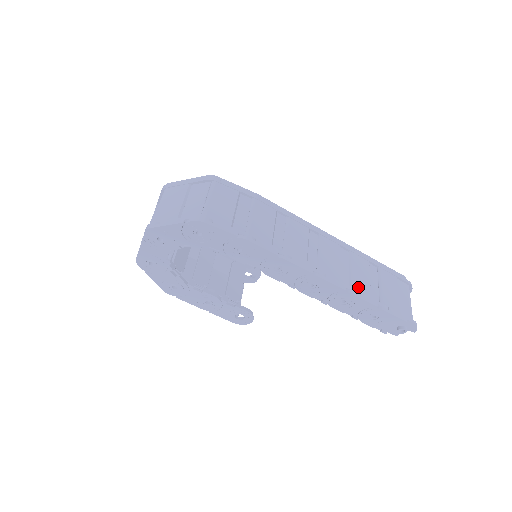
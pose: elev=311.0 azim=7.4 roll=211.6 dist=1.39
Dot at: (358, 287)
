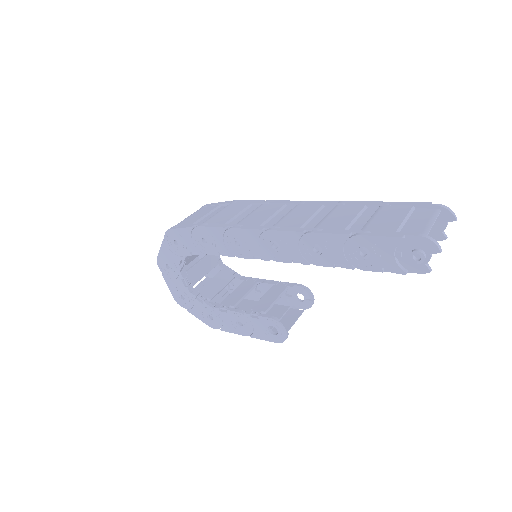
Dot at: (327, 226)
